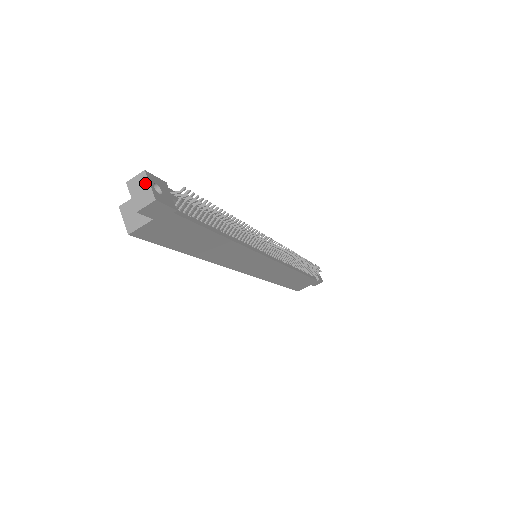
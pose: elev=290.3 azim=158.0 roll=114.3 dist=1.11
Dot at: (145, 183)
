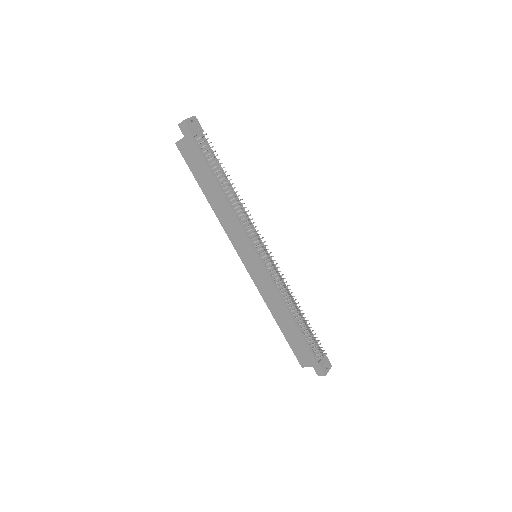
Dot at: (190, 118)
